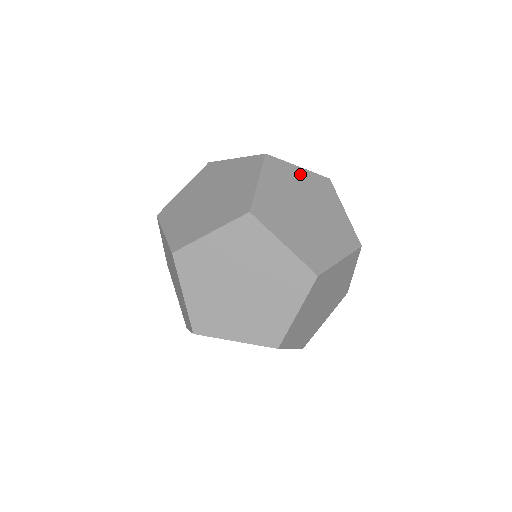
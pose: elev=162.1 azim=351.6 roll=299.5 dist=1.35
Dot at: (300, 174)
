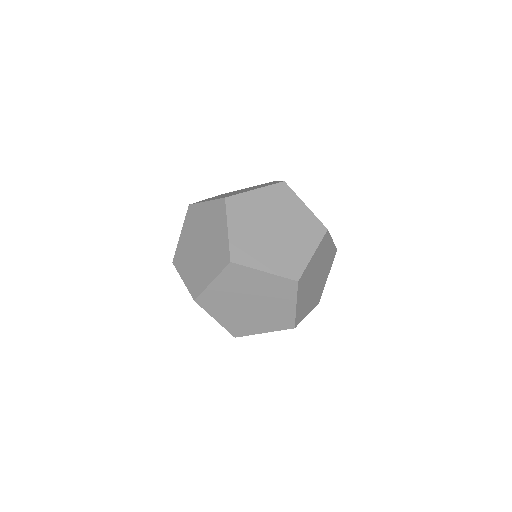
Dot at: occluded
